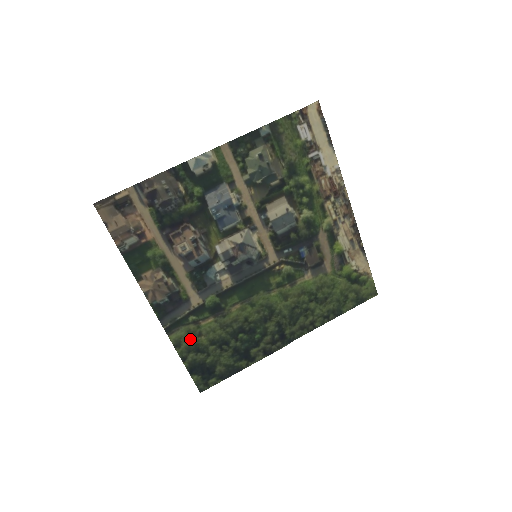
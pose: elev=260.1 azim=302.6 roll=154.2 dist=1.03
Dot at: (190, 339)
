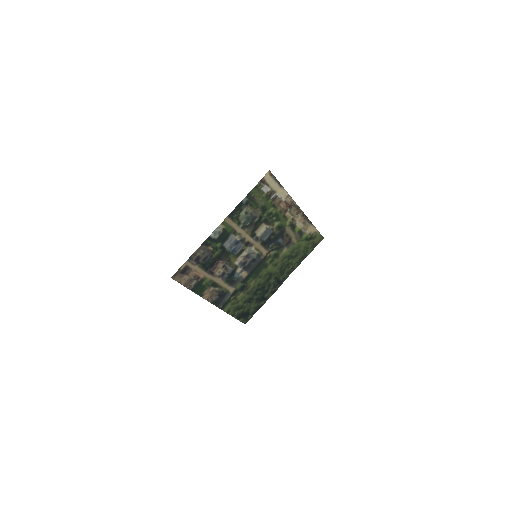
Dot at: (234, 306)
